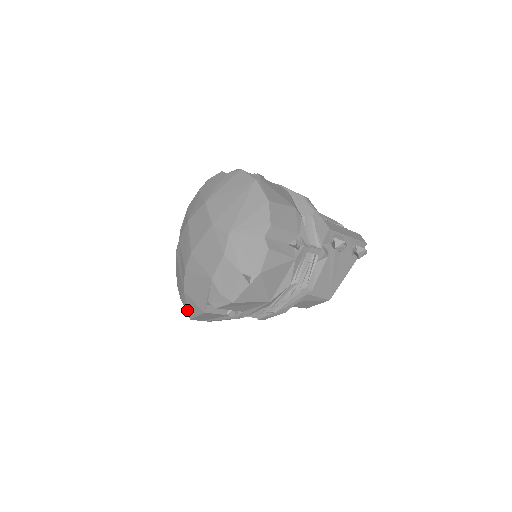
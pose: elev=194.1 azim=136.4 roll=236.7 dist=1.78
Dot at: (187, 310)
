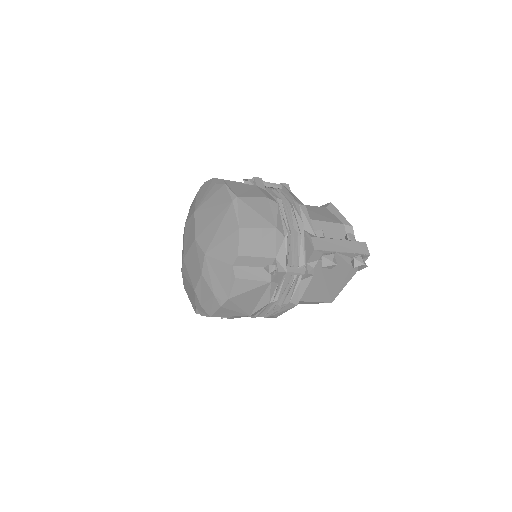
Dot at: occluded
